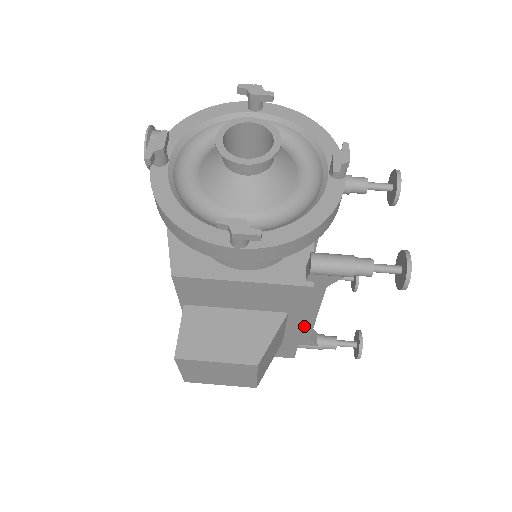
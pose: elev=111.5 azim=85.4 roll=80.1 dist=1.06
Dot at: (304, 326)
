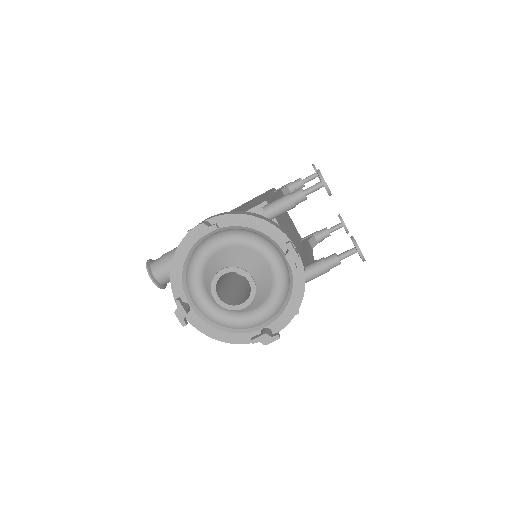
Dot at: occluded
